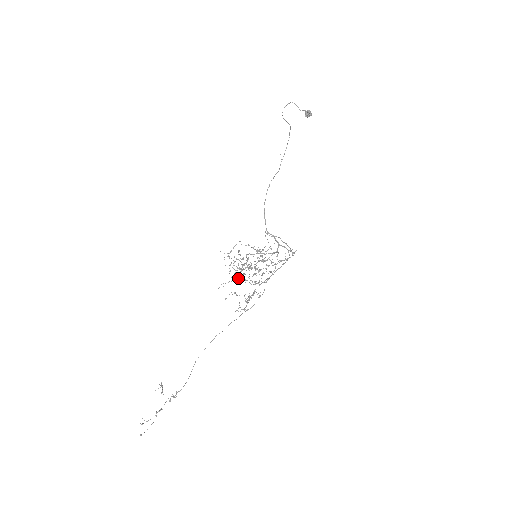
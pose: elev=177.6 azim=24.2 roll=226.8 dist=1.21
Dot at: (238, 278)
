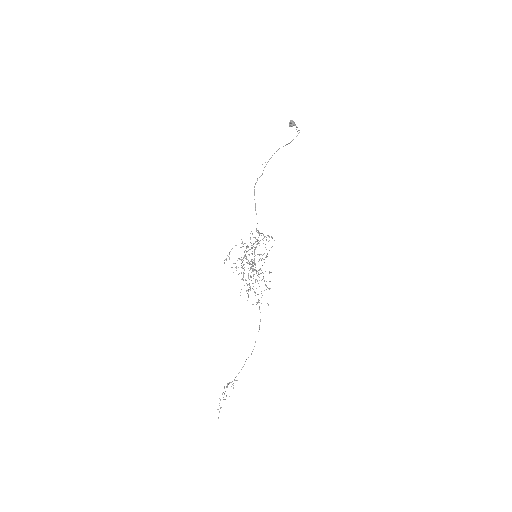
Dot at: occluded
